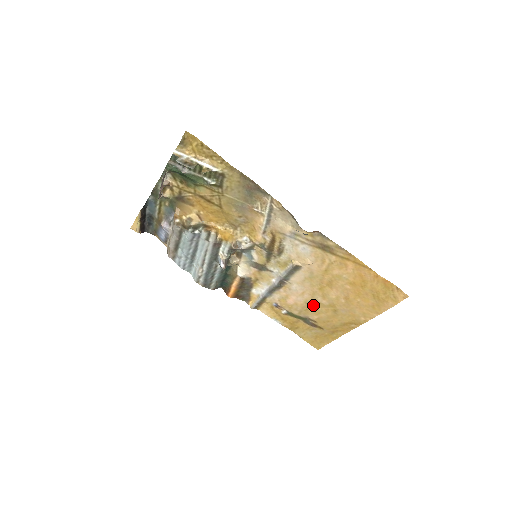
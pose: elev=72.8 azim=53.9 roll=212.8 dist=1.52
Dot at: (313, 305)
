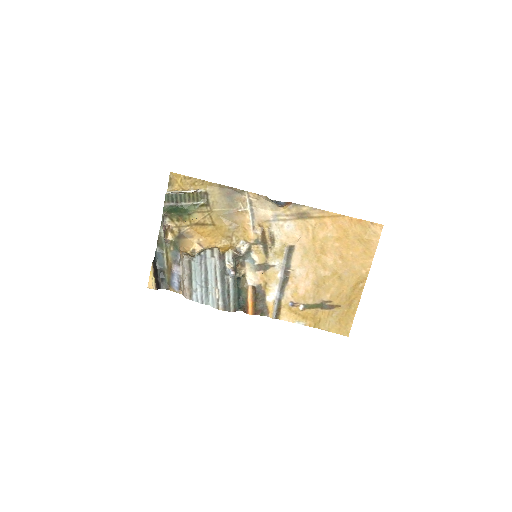
Dot at: (320, 283)
